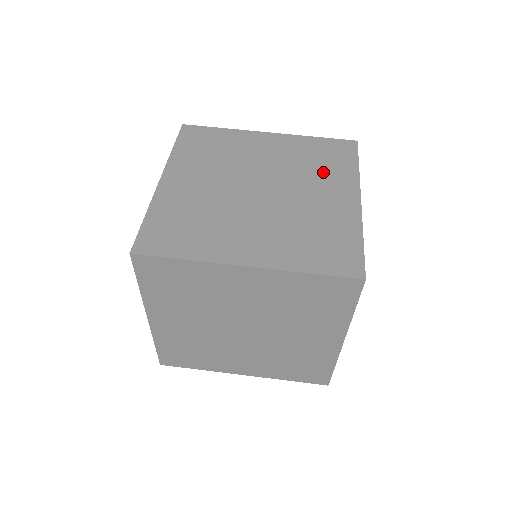
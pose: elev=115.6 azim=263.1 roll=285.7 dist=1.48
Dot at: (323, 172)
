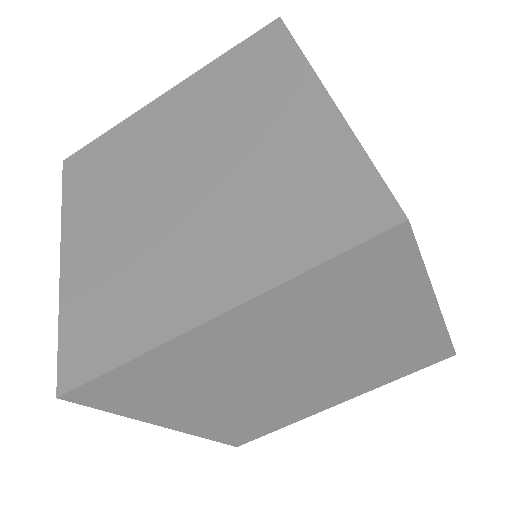
Dot at: (255, 94)
